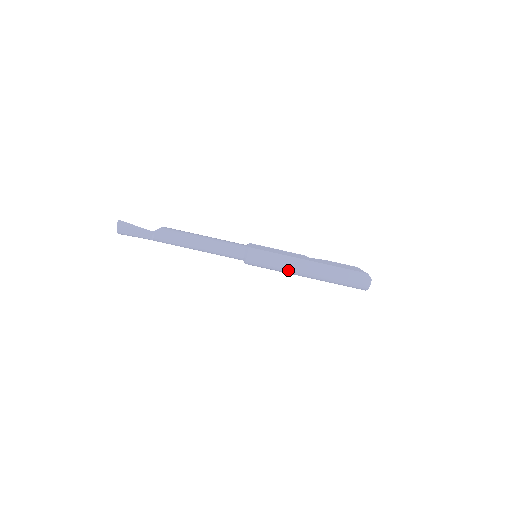
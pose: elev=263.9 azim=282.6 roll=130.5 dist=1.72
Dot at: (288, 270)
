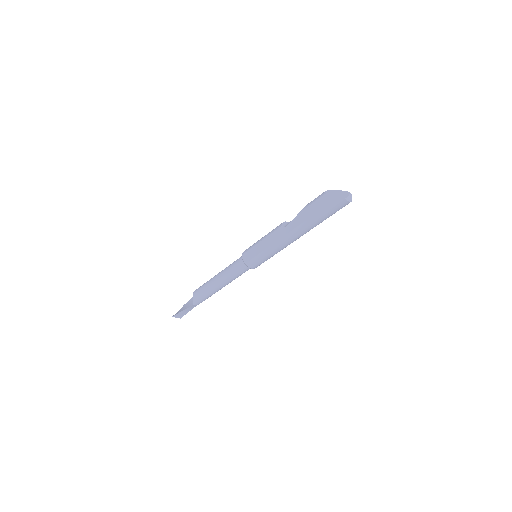
Dot at: occluded
